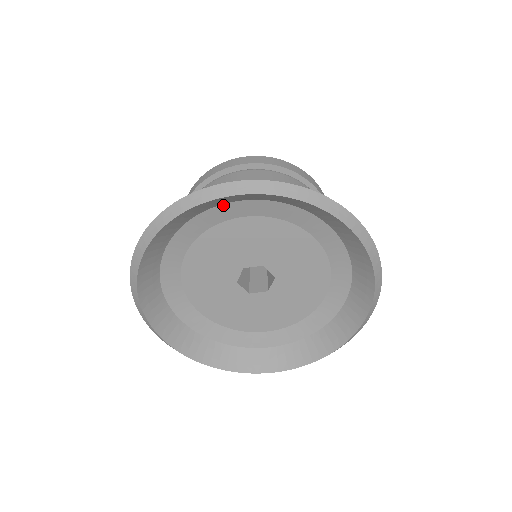
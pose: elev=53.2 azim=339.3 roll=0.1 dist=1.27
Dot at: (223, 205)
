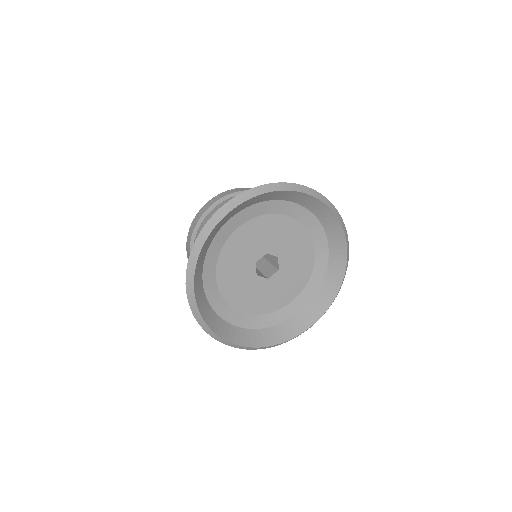
Dot at: (291, 202)
